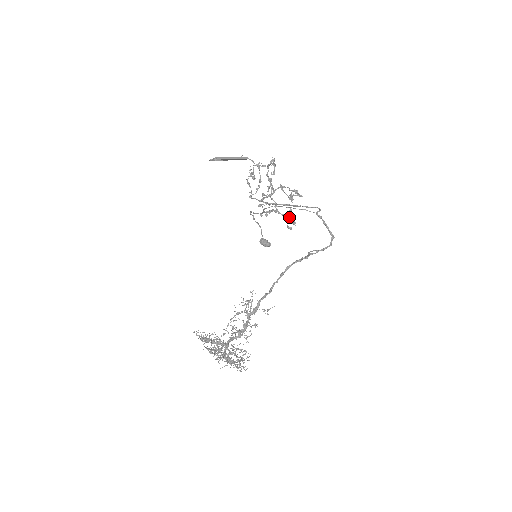
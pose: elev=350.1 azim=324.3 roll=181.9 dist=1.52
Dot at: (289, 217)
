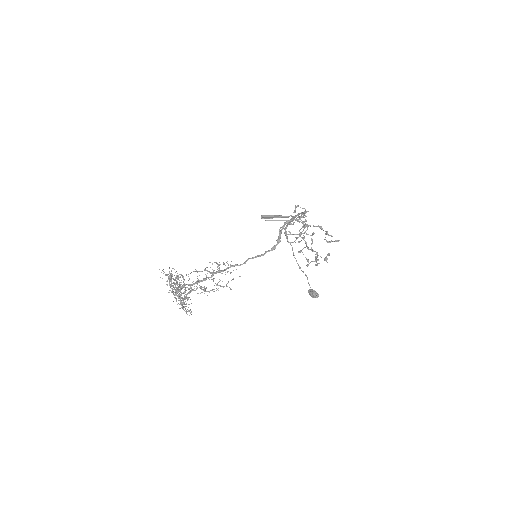
Dot at: occluded
